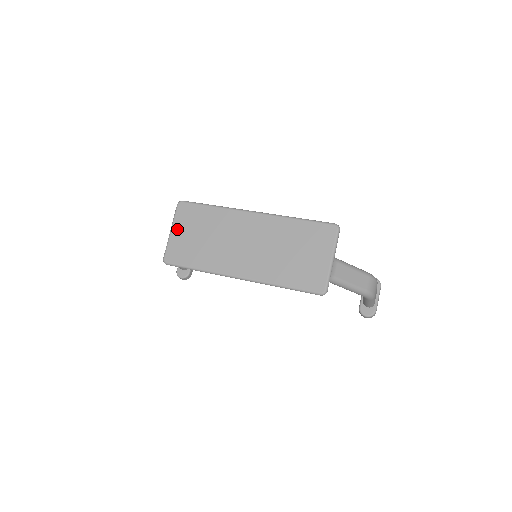
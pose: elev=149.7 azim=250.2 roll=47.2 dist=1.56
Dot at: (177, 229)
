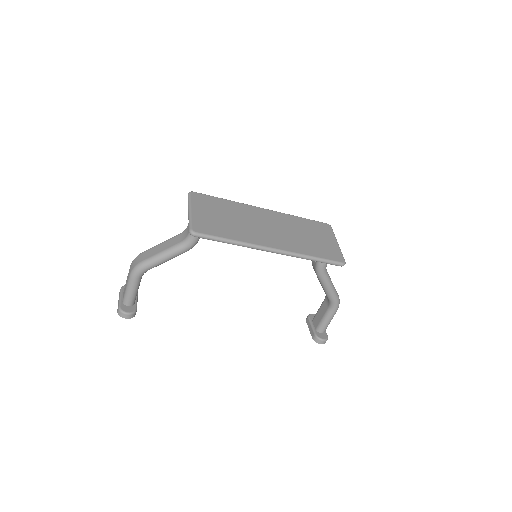
Dot at: (197, 209)
